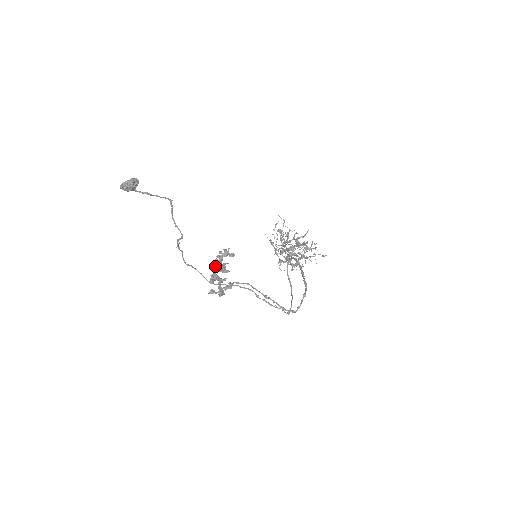
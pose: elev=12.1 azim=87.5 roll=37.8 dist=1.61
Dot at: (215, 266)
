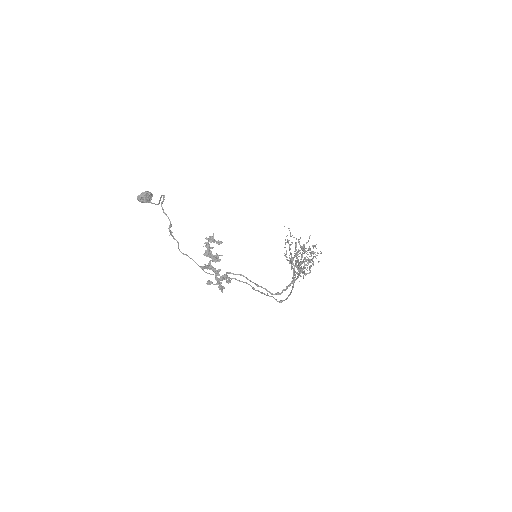
Dot at: (204, 253)
